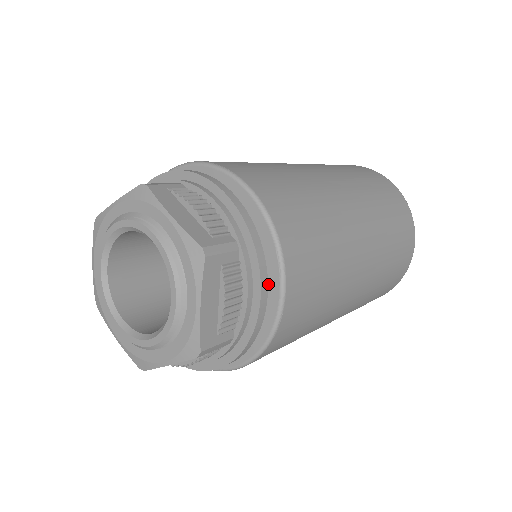
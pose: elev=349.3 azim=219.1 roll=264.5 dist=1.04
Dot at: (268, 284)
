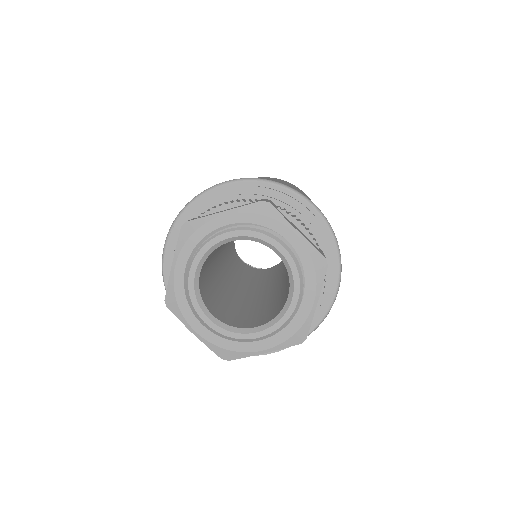
Dot at: occluded
